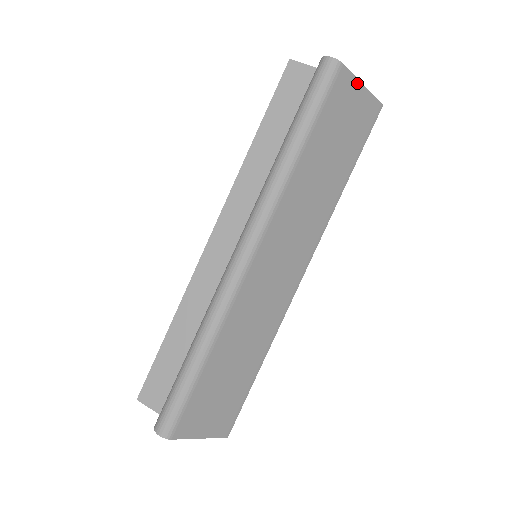
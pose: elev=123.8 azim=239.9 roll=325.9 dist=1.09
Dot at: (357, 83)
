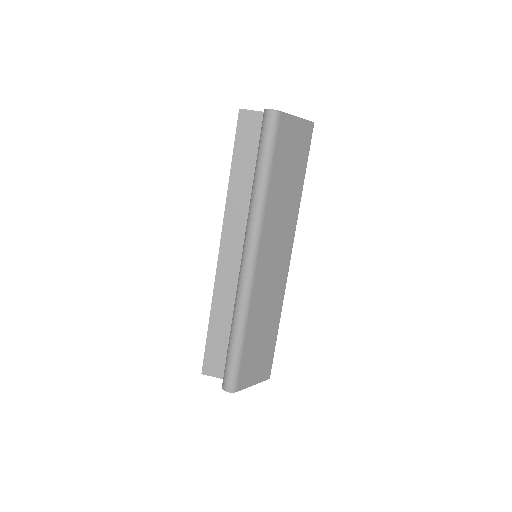
Dot at: (293, 118)
